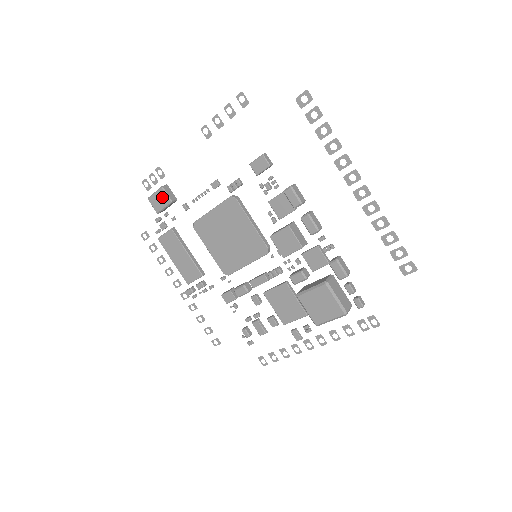
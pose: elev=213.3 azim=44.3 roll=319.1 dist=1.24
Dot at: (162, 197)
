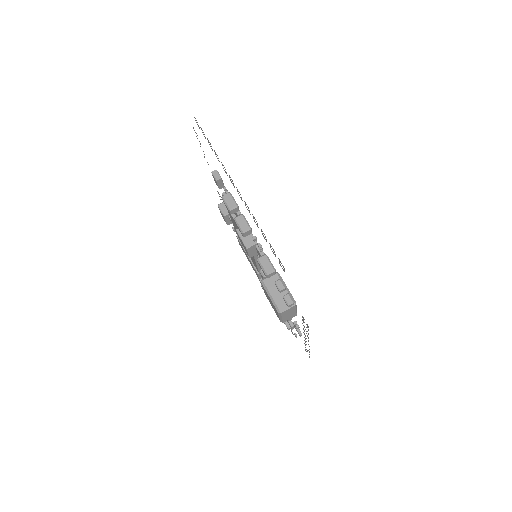
Dot at: (221, 213)
